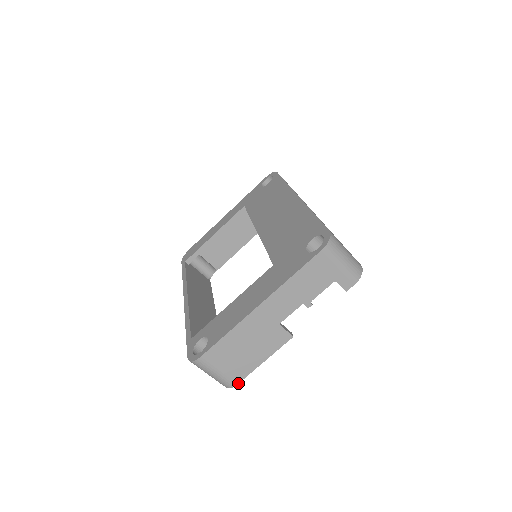
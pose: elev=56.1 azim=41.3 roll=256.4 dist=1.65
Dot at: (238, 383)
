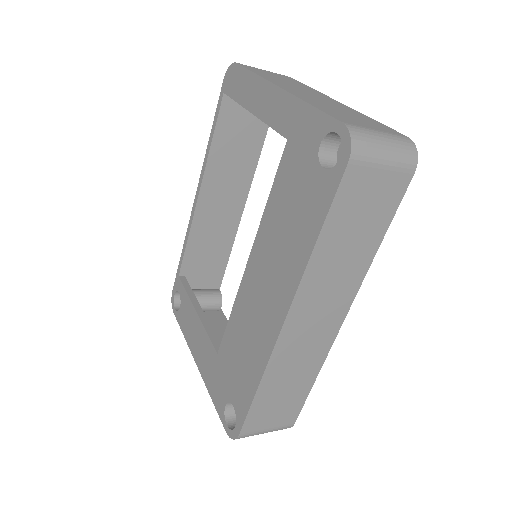
Dot at: occluded
